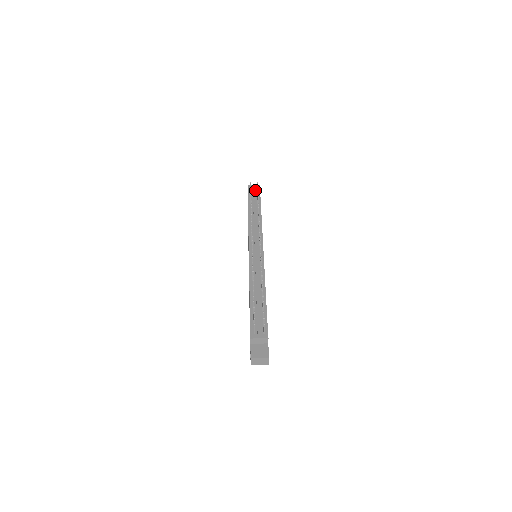
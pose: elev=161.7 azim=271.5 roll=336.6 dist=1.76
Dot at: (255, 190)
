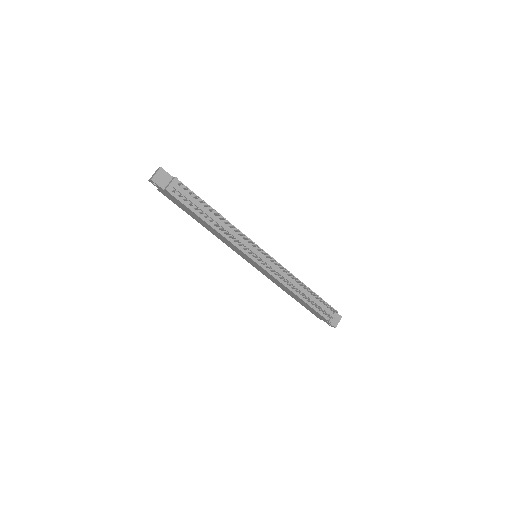
Dot at: (176, 186)
